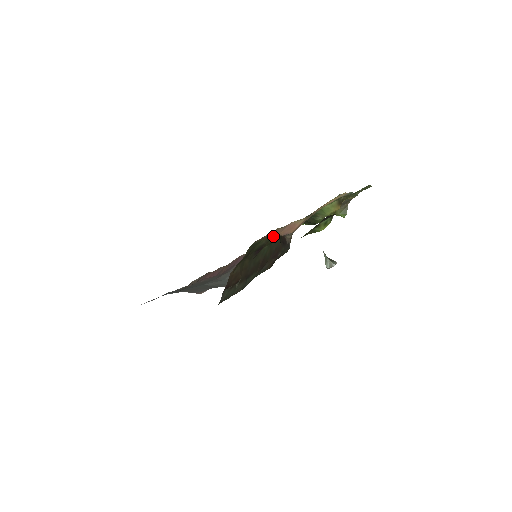
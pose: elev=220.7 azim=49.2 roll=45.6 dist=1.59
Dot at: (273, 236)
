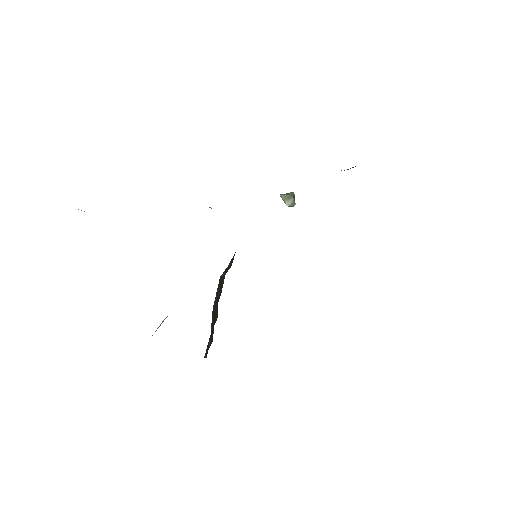
Dot at: occluded
